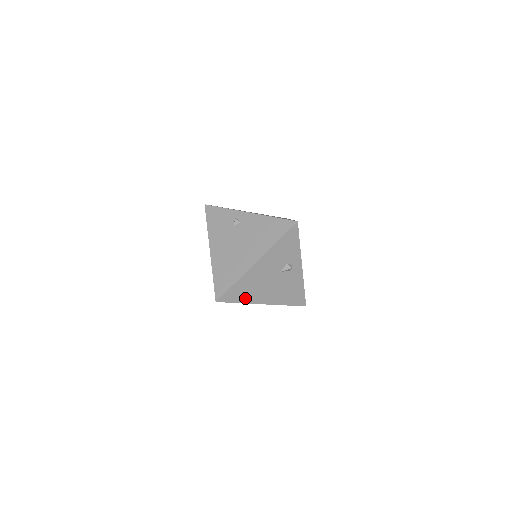
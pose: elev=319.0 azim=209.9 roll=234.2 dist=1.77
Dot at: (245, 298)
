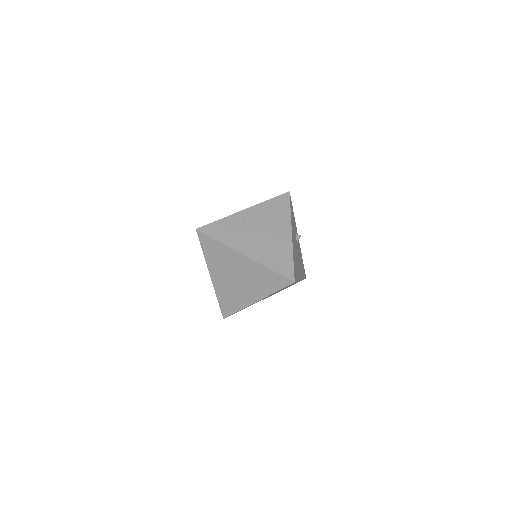
Dot at: (297, 275)
